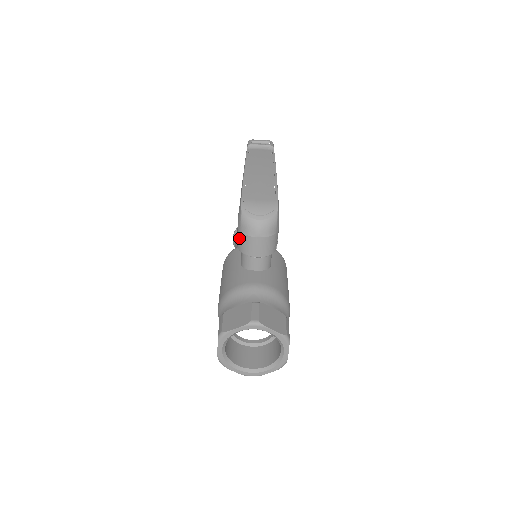
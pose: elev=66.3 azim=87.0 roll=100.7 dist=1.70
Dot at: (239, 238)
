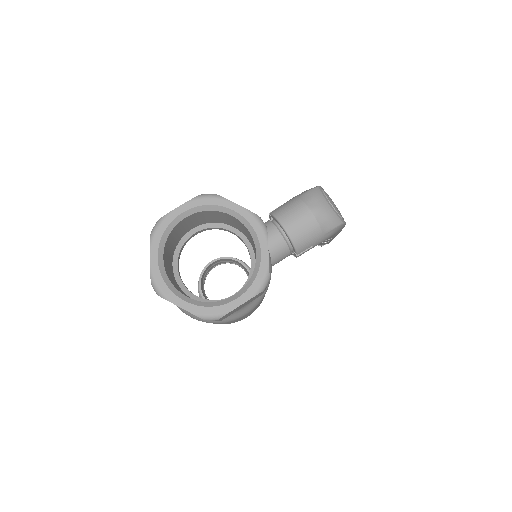
Dot at: (287, 202)
